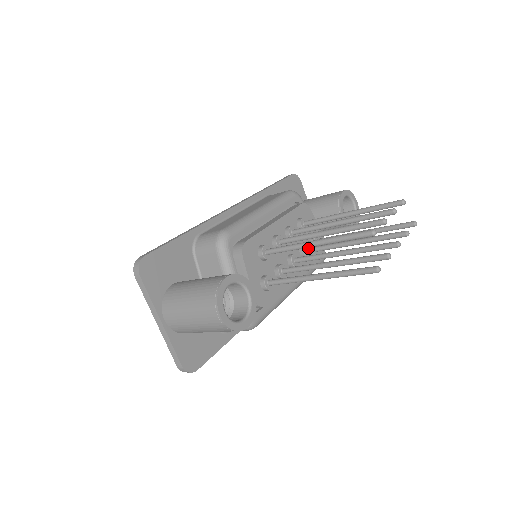
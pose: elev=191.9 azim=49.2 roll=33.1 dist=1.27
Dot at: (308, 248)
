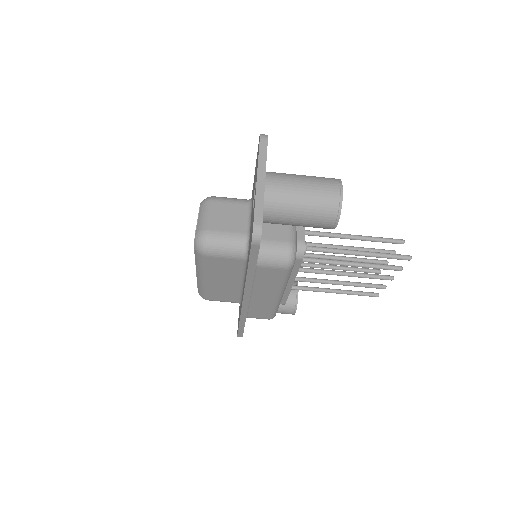
Dot at: occluded
